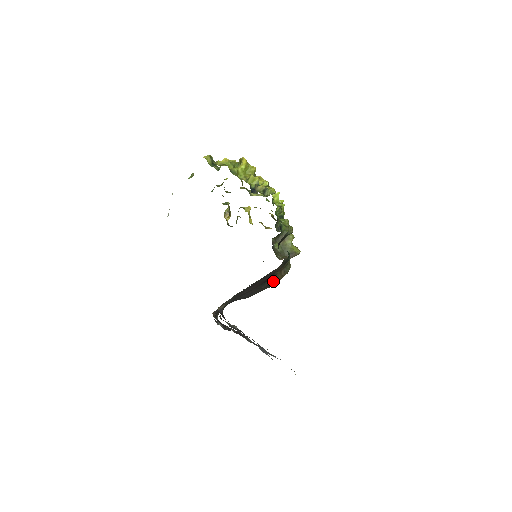
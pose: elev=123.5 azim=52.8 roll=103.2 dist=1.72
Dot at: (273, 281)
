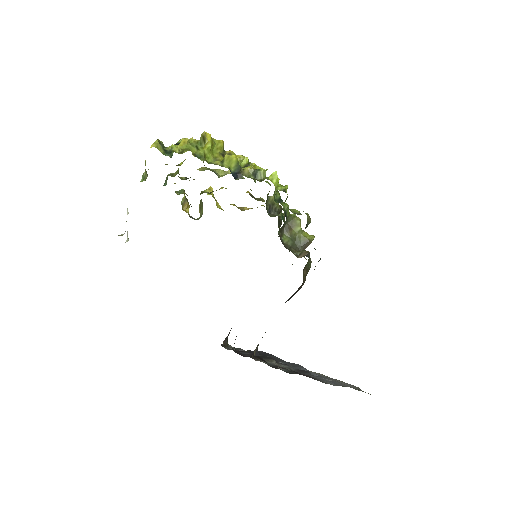
Dot at: (300, 288)
